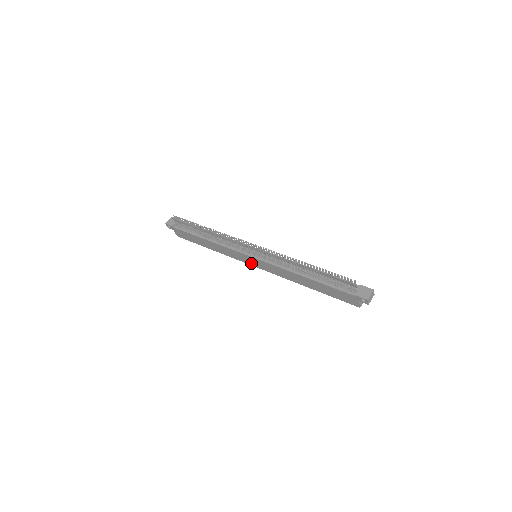
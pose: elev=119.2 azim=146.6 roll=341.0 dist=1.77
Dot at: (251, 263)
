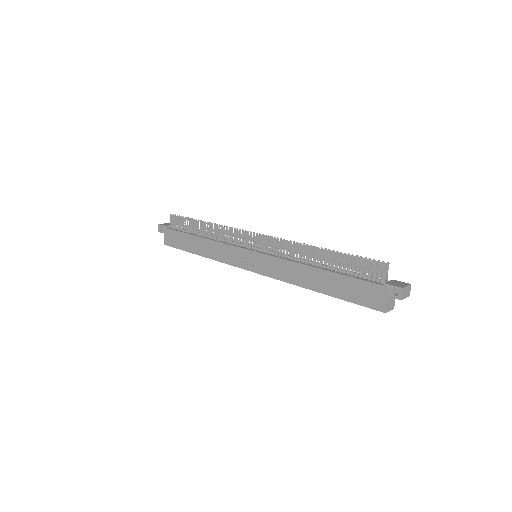
Dot at: (246, 265)
